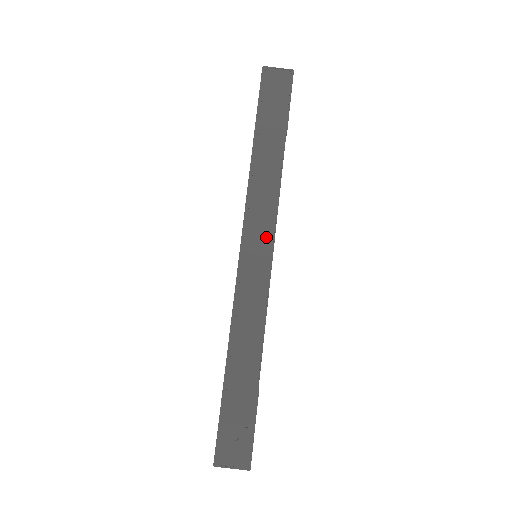
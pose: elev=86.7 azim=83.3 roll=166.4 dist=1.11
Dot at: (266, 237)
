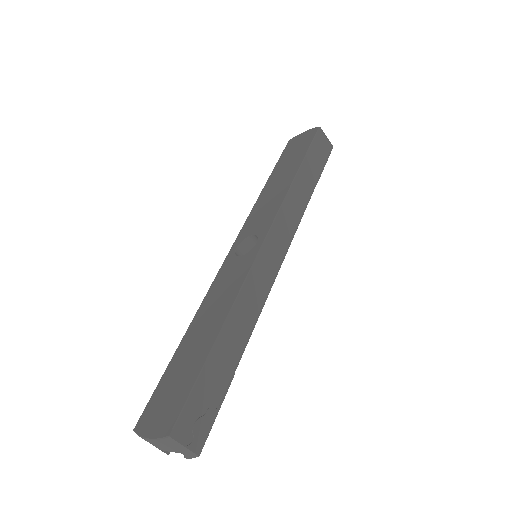
Dot at: (283, 245)
